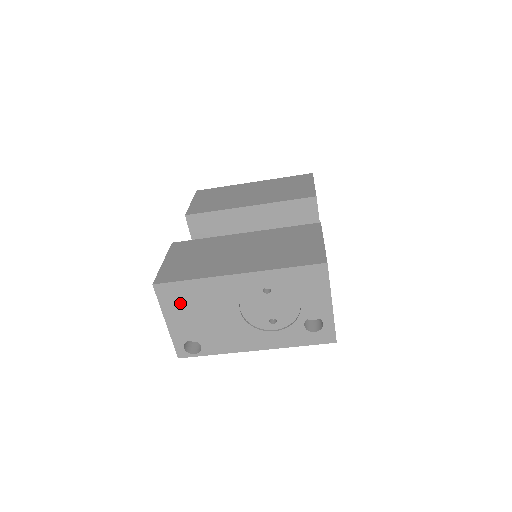
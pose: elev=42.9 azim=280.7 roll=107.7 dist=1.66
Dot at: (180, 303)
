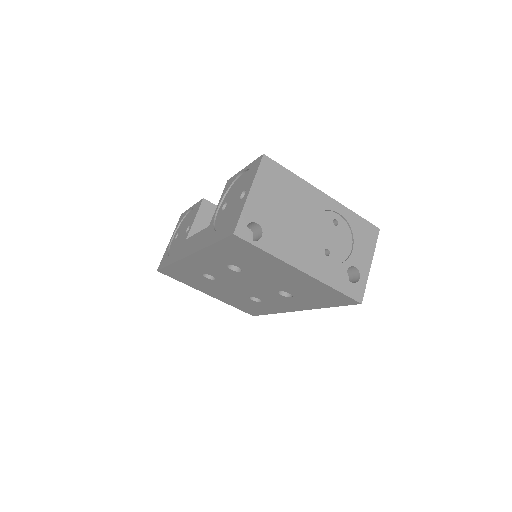
Dot at: (273, 184)
